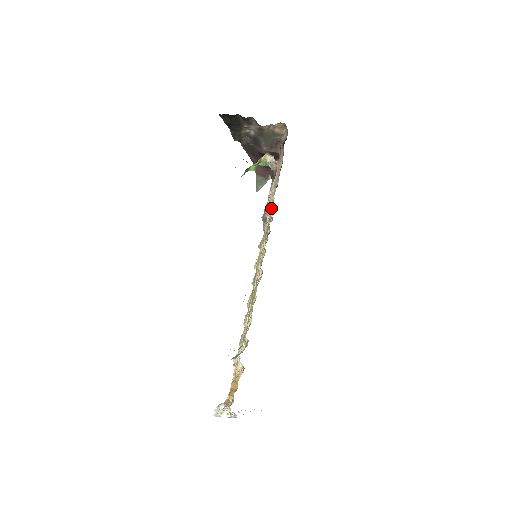
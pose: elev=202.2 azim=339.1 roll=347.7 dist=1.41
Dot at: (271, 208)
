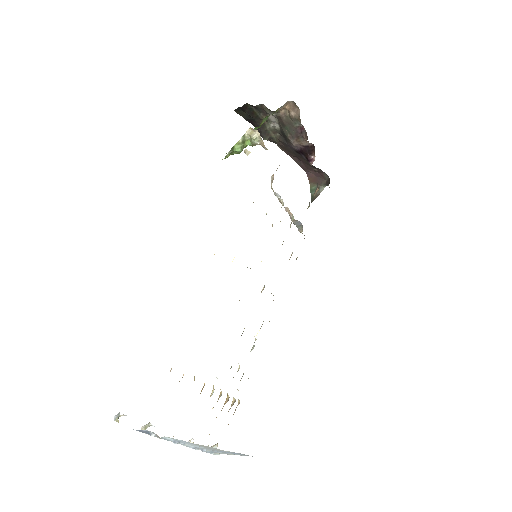
Dot at: (282, 201)
